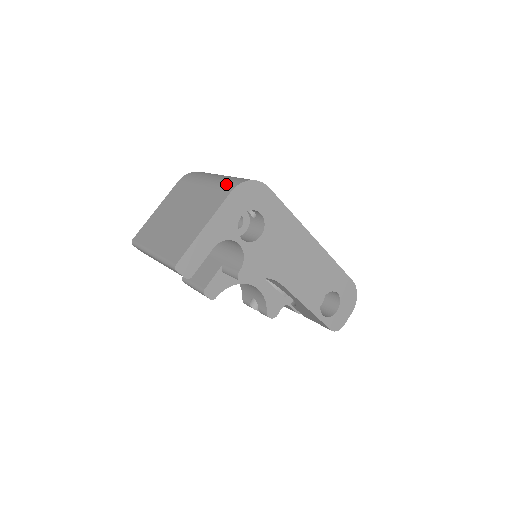
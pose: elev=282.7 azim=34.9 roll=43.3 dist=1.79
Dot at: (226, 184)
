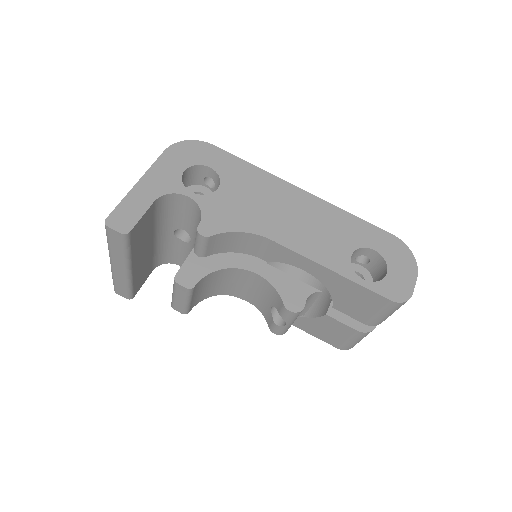
Dot at: occluded
